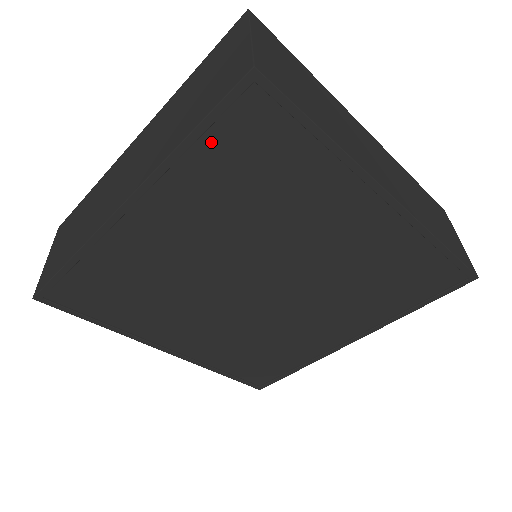
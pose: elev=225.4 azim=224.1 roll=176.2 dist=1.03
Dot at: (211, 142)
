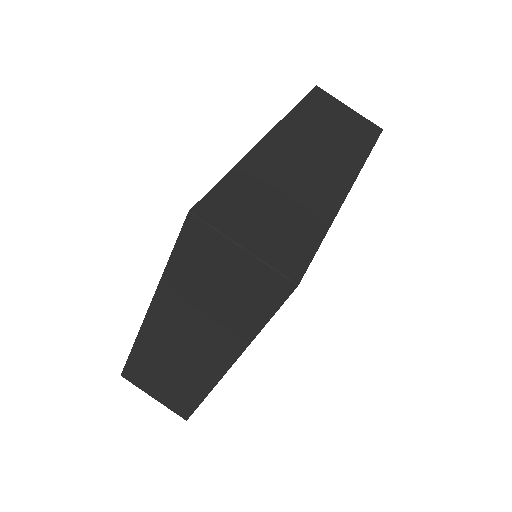
Dot at: occluded
